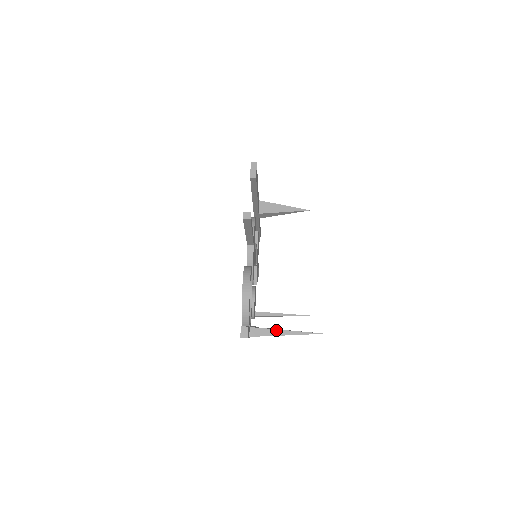
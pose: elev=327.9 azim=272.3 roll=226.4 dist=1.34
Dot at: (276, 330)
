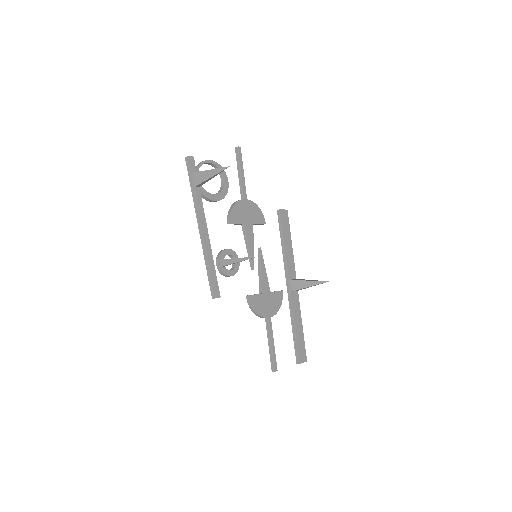
Dot at: (207, 171)
